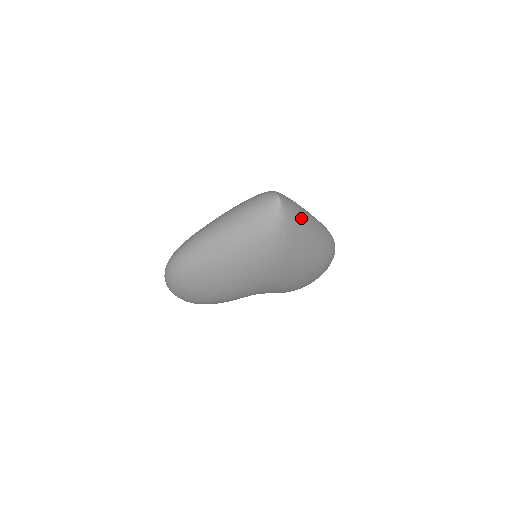
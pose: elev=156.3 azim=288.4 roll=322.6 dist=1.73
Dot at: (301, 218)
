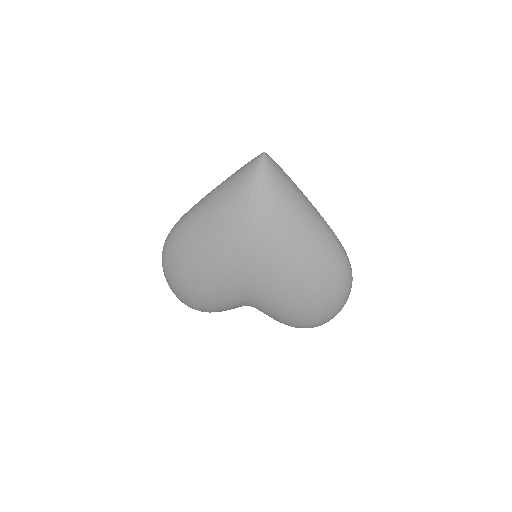
Dot at: (289, 187)
